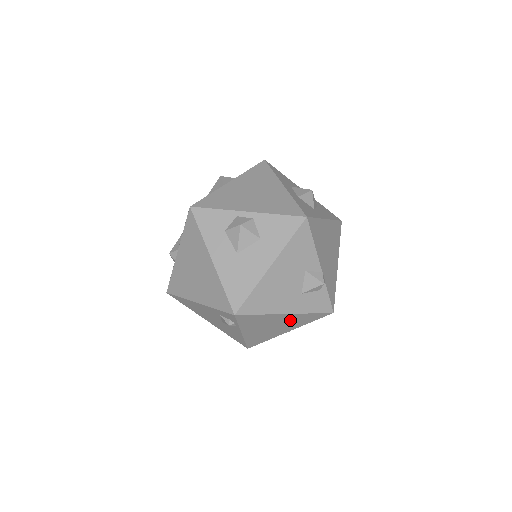
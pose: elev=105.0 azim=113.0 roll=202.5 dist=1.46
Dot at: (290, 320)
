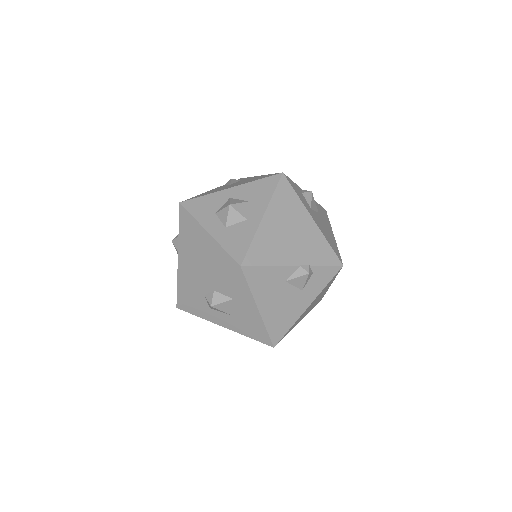
Dot at: (318, 297)
